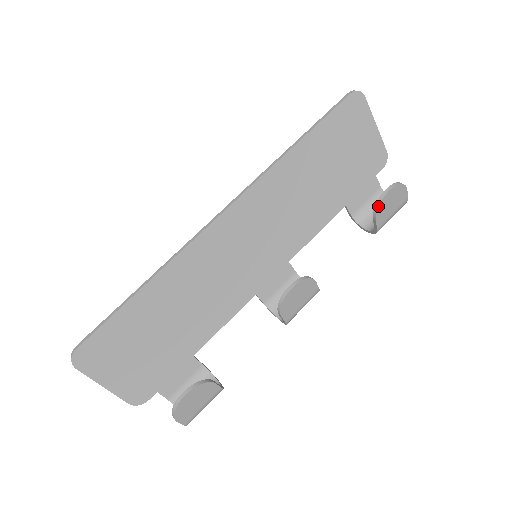
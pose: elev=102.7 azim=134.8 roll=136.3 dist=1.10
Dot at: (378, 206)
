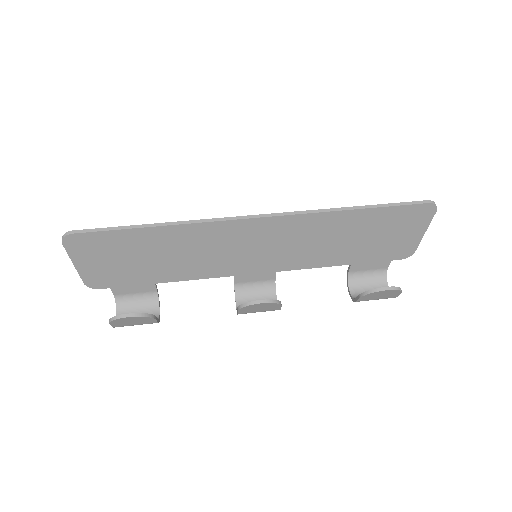
Dot at: (370, 293)
